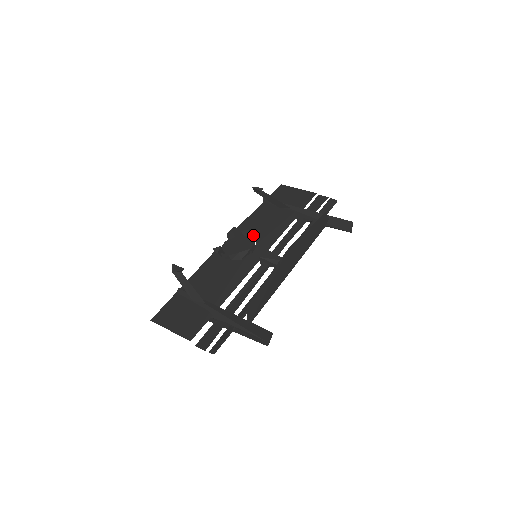
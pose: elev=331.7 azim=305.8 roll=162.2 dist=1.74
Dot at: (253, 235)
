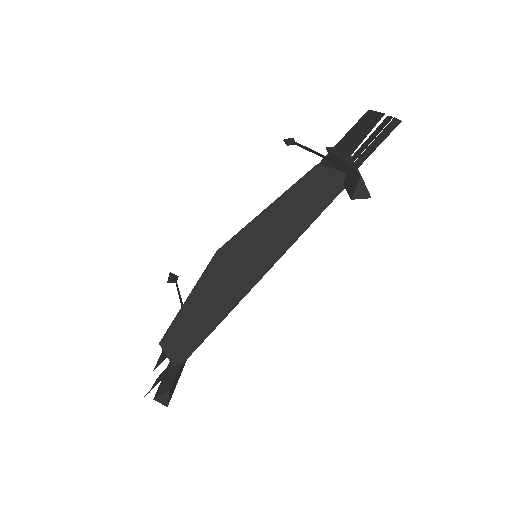
Dot at: occluded
